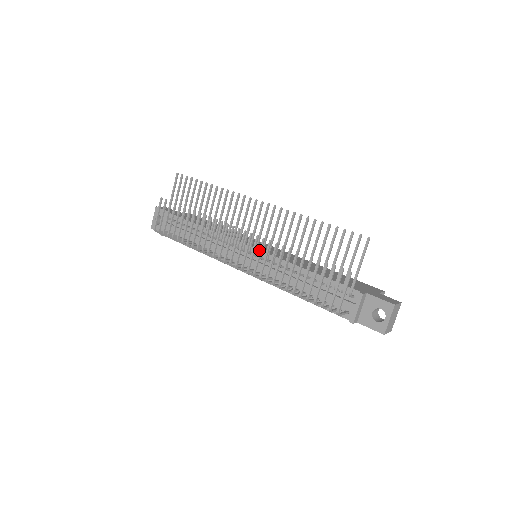
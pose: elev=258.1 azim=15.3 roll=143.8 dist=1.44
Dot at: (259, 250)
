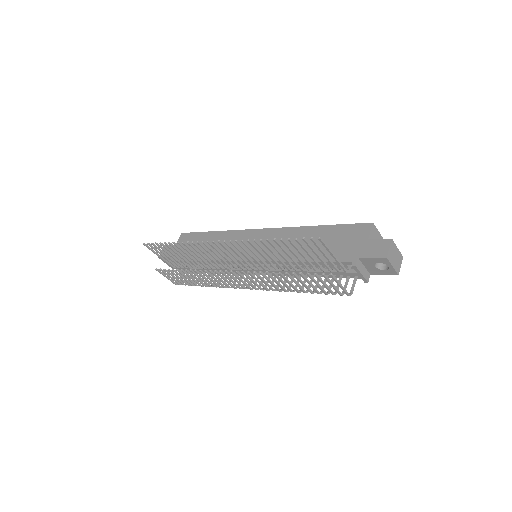
Dot at: occluded
